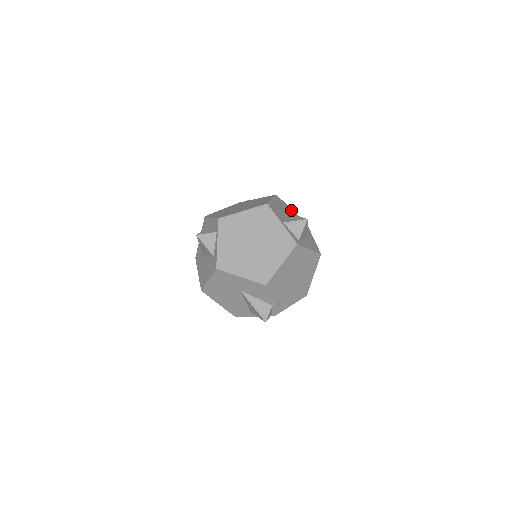
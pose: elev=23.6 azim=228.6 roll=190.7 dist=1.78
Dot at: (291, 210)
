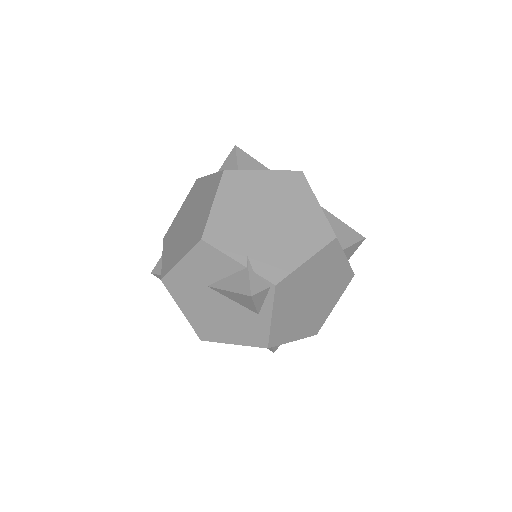
Dot at: occluded
